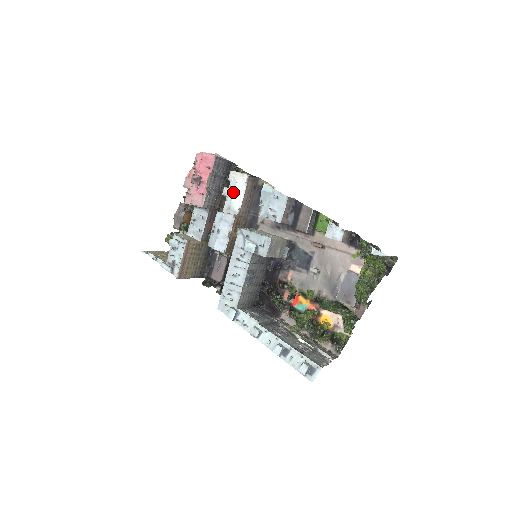
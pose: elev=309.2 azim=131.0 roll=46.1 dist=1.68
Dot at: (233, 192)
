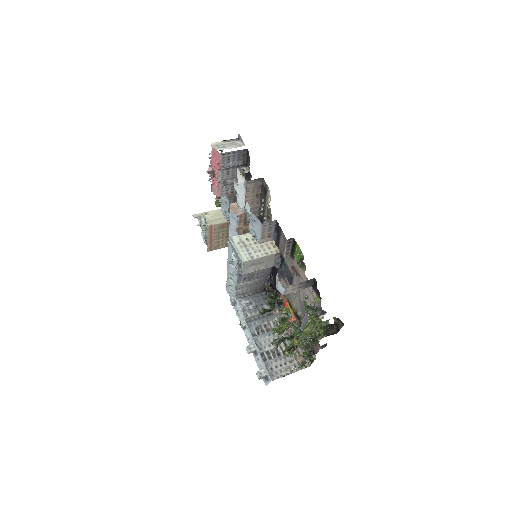
Dot at: (237, 192)
